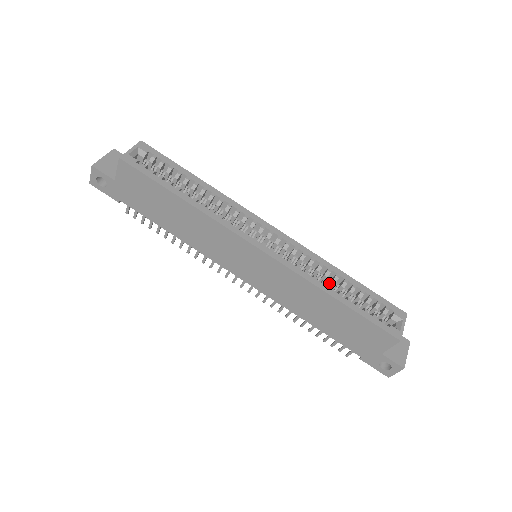
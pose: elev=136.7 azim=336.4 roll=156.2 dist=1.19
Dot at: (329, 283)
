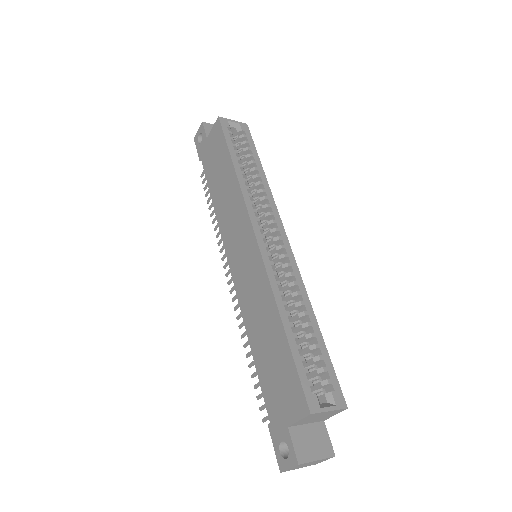
Dot at: (294, 316)
